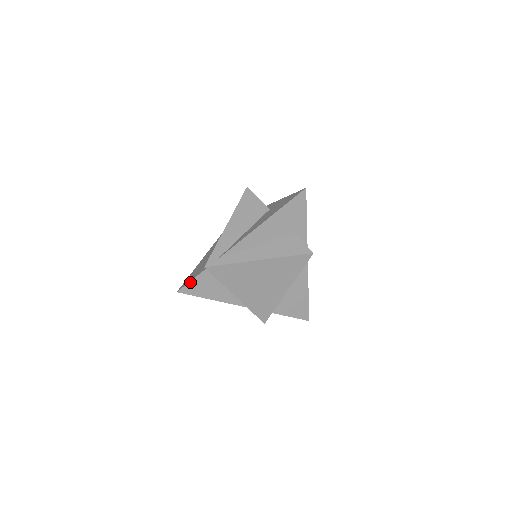
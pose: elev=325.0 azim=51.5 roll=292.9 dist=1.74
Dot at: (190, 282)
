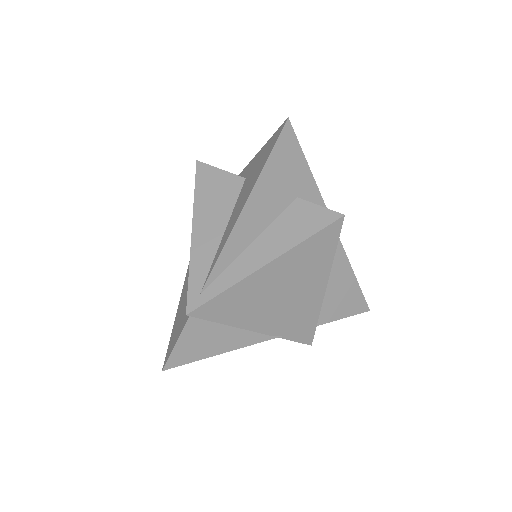
Dot at: (175, 346)
